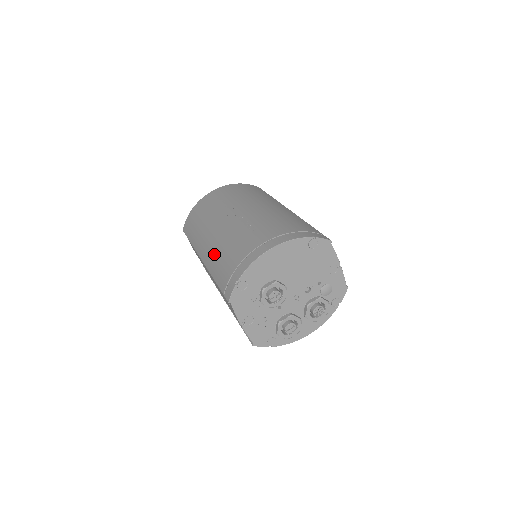
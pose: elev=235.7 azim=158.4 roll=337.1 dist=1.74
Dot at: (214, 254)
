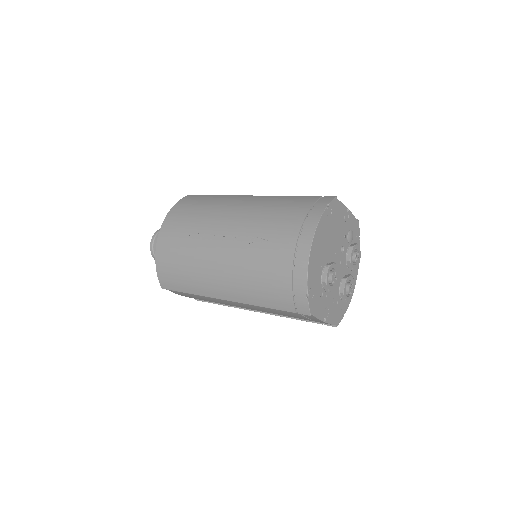
Dot at: (244, 287)
